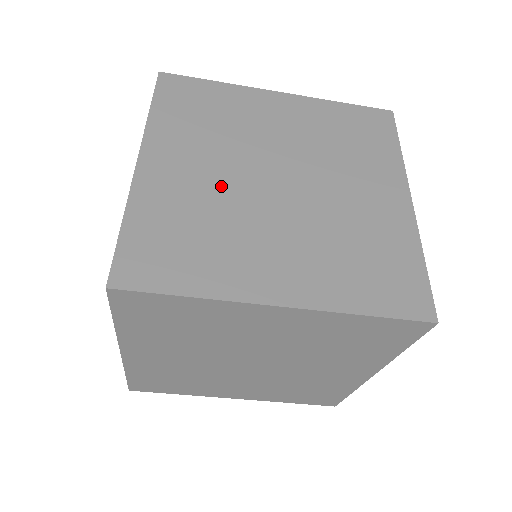
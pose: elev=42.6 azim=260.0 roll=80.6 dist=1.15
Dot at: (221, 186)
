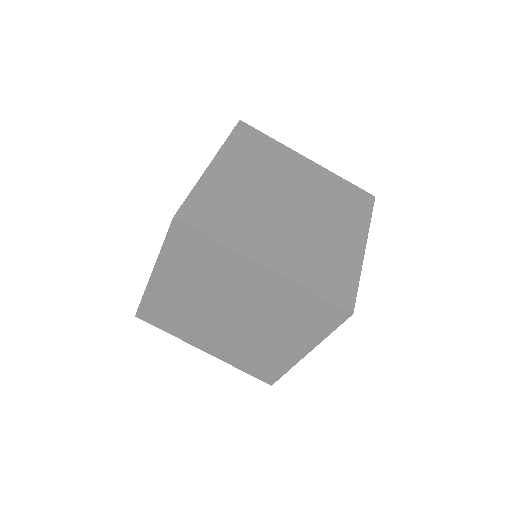
Dot at: (254, 194)
